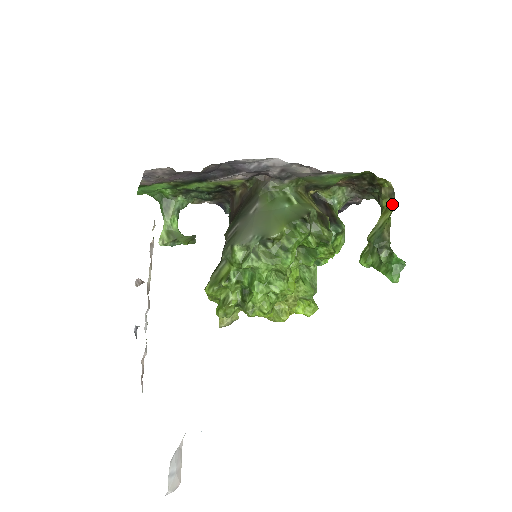
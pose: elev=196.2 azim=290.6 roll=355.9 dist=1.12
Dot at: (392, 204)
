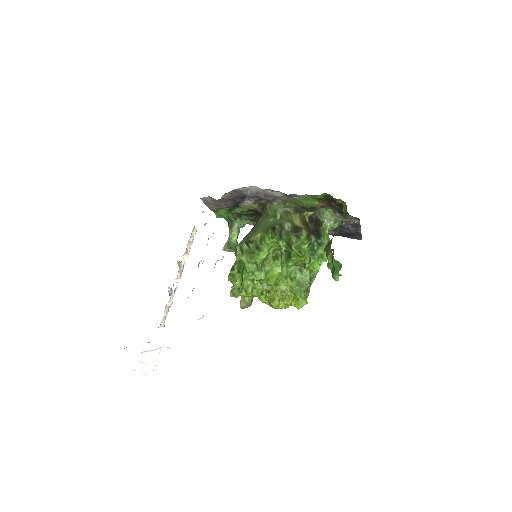
Dot at: occluded
